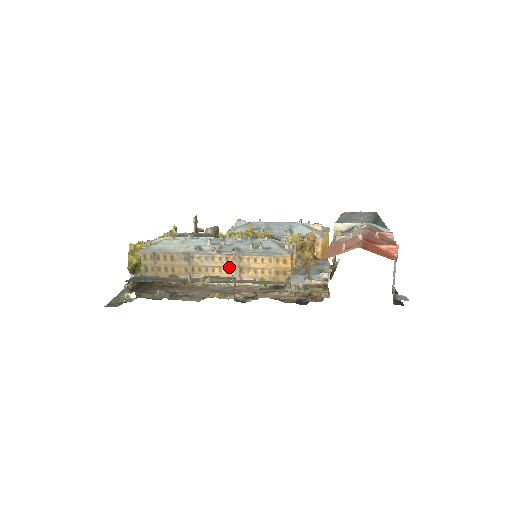
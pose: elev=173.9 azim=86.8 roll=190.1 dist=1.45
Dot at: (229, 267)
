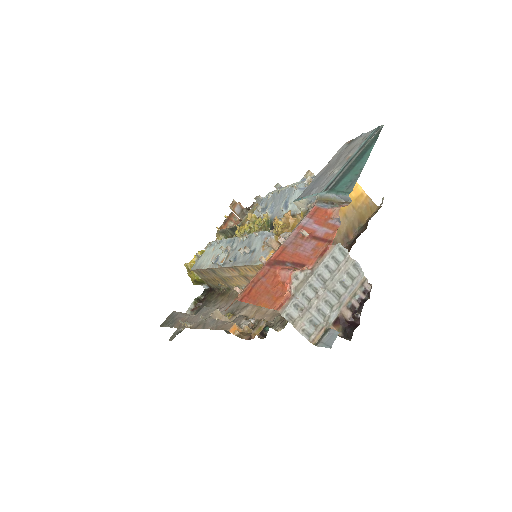
Dot at: (238, 276)
